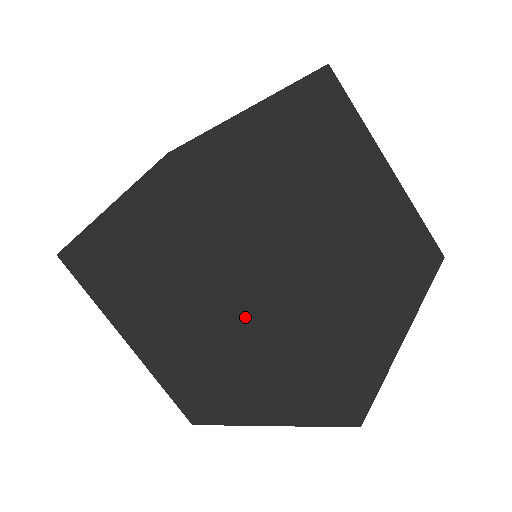
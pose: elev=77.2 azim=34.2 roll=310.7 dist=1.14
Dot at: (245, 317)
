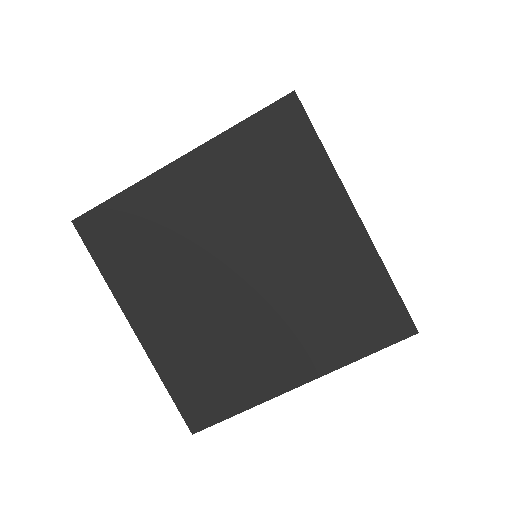
Dot at: occluded
